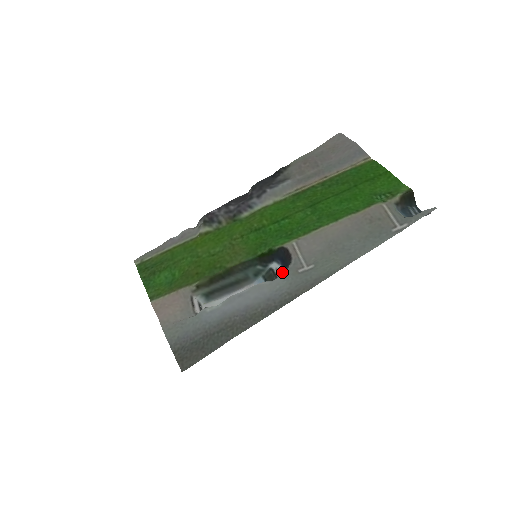
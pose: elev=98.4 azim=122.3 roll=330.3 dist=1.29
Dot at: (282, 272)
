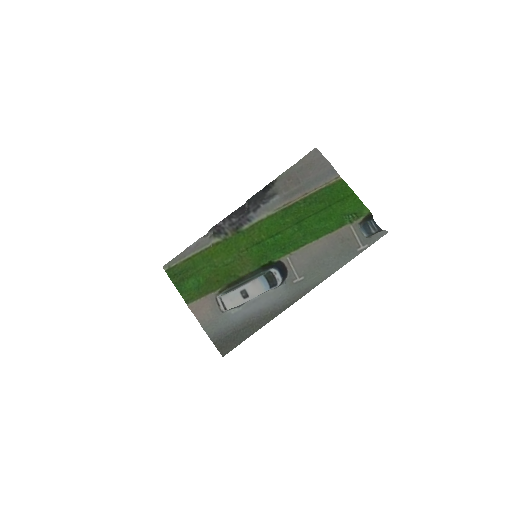
Dot at: (280, 277)
